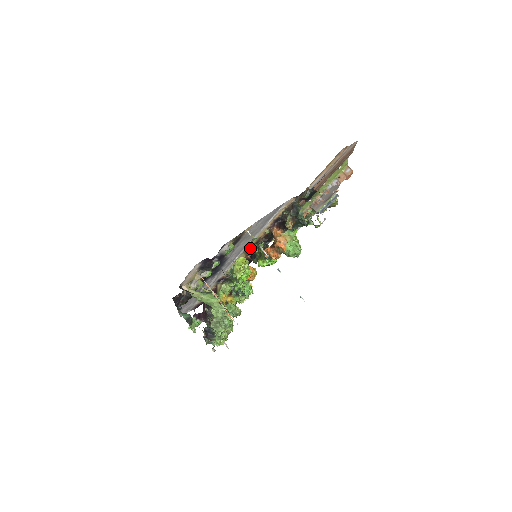
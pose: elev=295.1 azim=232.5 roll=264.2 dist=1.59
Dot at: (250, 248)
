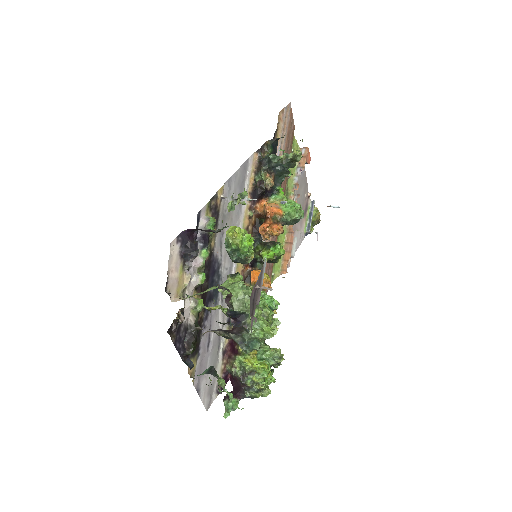
Dot at: occluded
